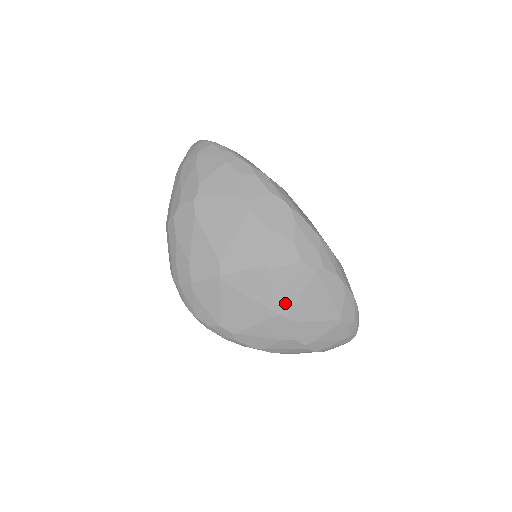
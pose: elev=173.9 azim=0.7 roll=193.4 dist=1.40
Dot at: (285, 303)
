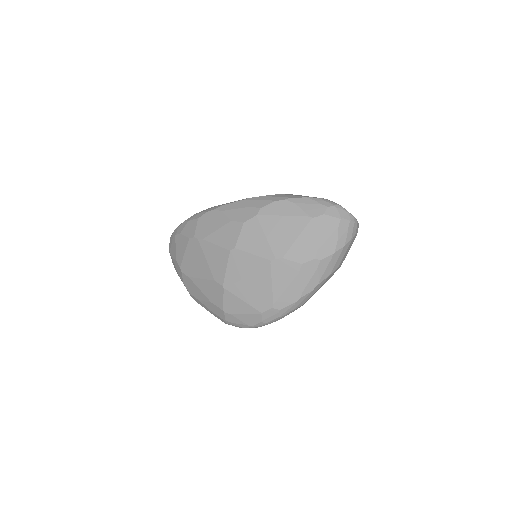
Dot at: (265, 253)
